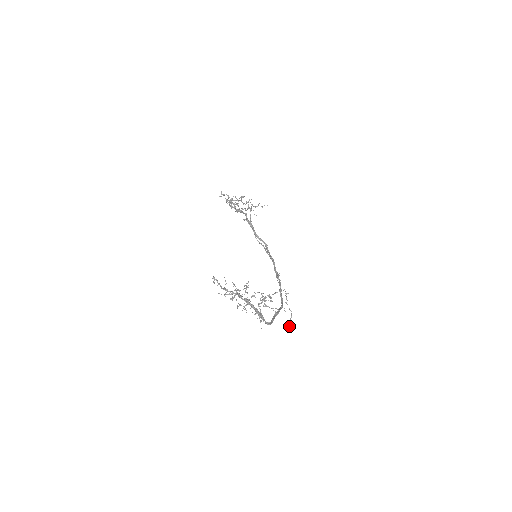
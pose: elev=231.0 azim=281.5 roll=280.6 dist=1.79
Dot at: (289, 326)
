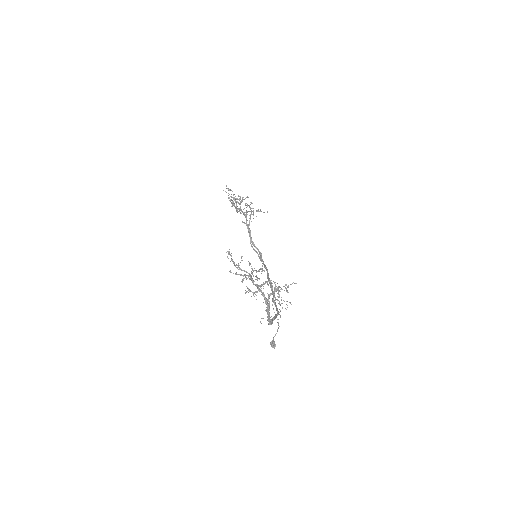
Dot at: (273, 342)
